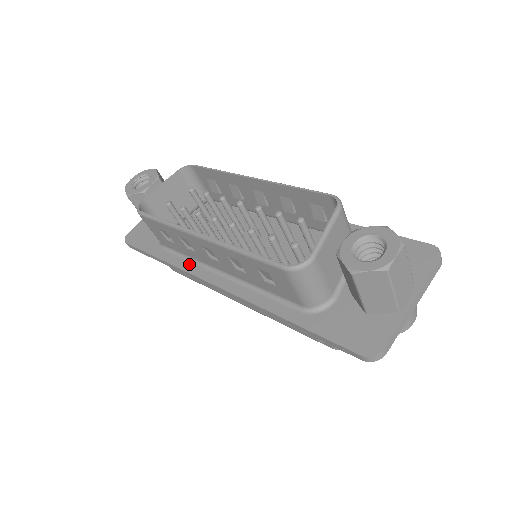
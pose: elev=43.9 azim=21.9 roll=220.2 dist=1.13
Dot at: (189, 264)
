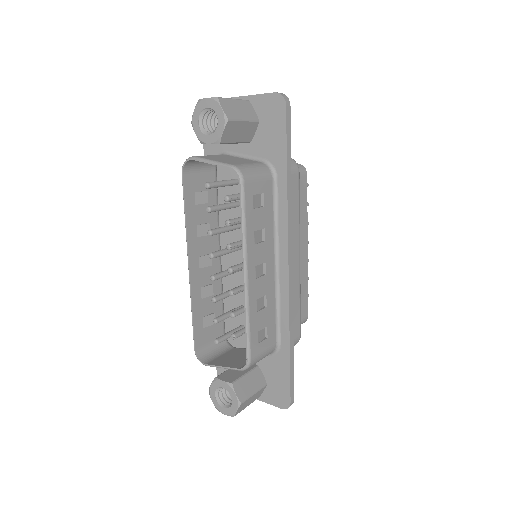
Dot at: occluded
